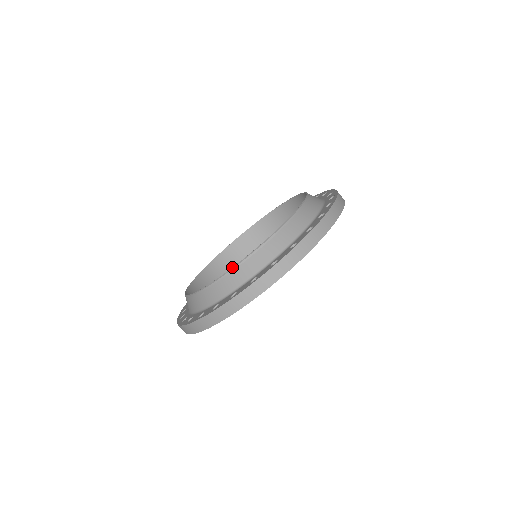
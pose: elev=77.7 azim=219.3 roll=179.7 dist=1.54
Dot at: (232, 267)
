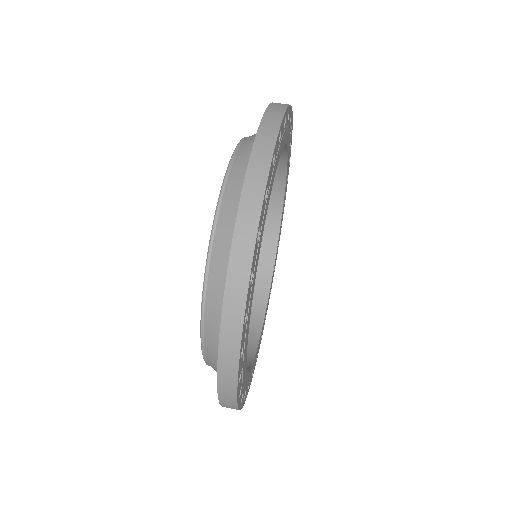
Dot at: occluded
